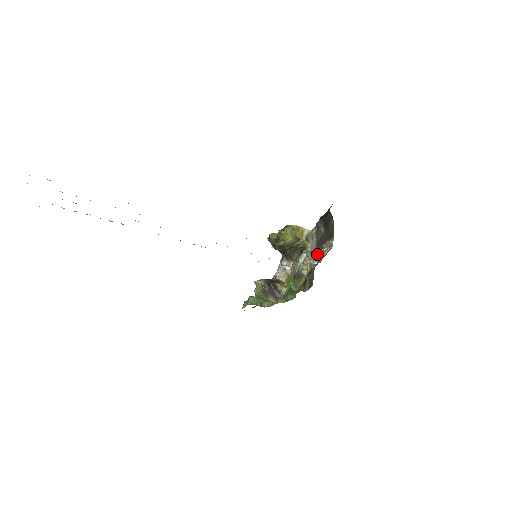
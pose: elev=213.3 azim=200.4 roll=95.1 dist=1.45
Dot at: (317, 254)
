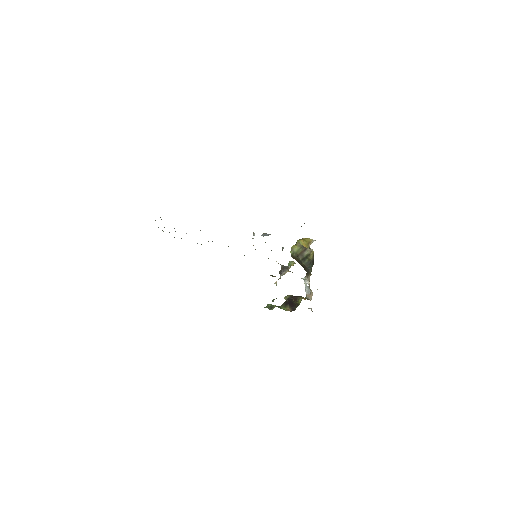
Dot at: occluded
